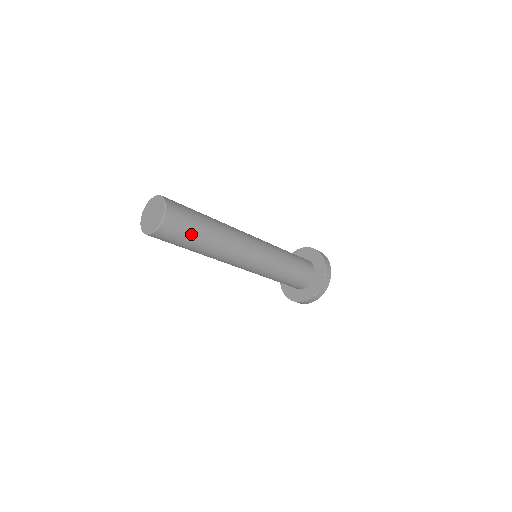
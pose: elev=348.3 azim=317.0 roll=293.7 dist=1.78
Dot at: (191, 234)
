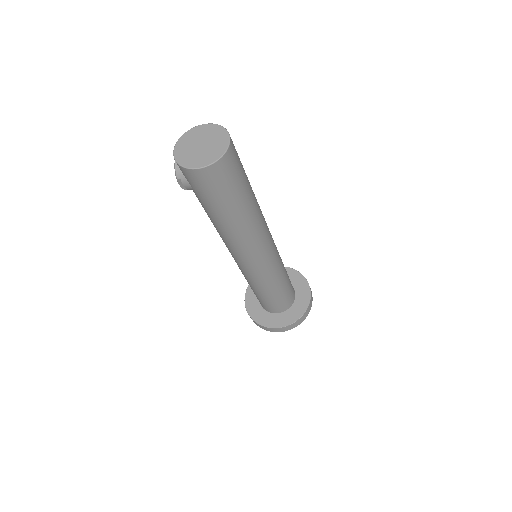
Dot at: (242, 185)
